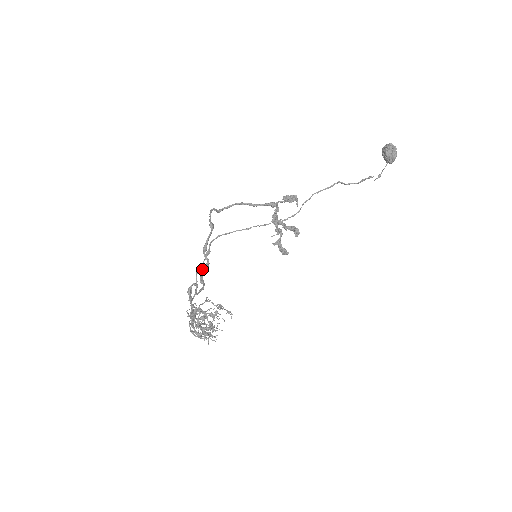
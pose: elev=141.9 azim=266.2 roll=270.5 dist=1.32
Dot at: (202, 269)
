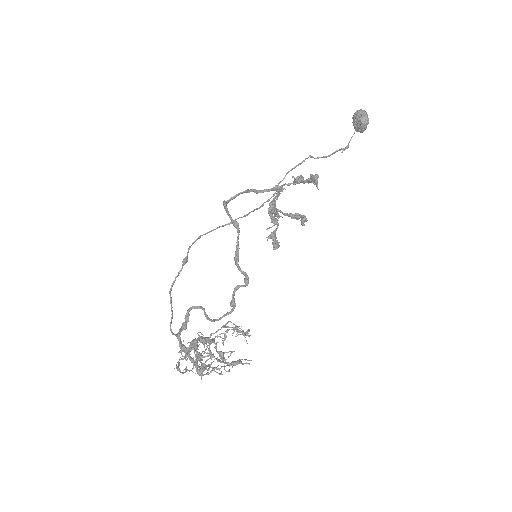
Dot at: (237, 287)
